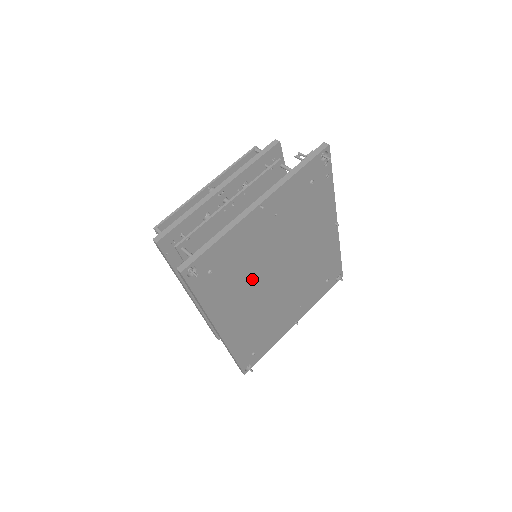
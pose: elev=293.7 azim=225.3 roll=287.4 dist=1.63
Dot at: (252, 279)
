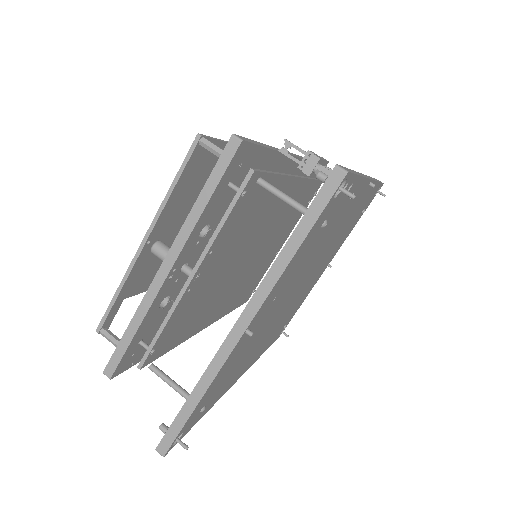
Dot at: (262, 335)
